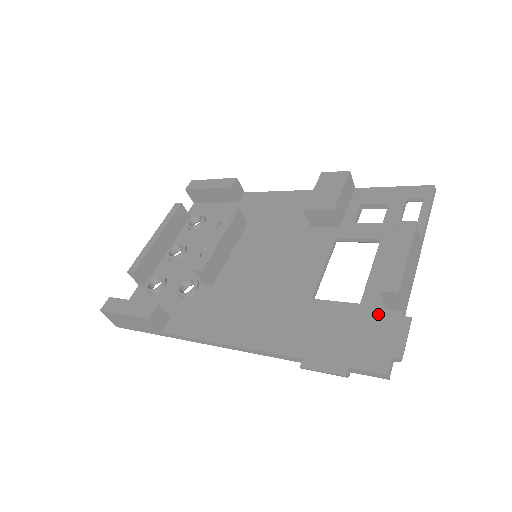
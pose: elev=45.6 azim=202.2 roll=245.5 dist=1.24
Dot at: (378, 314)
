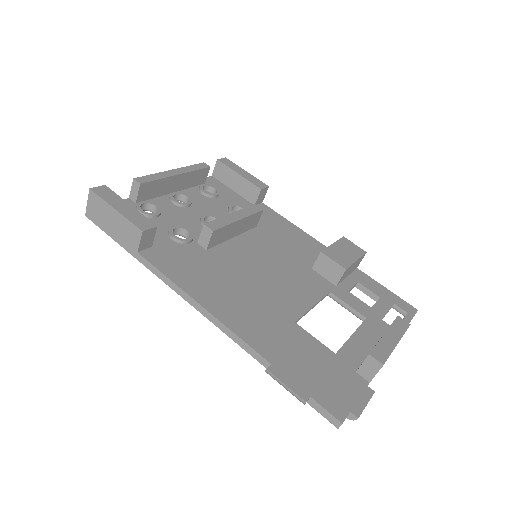
Dot at: (348, 371)
